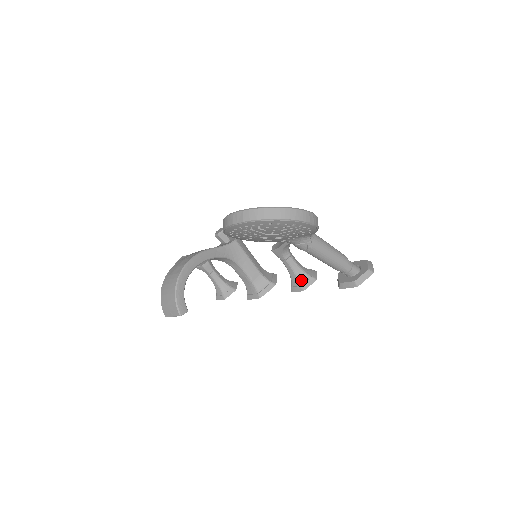
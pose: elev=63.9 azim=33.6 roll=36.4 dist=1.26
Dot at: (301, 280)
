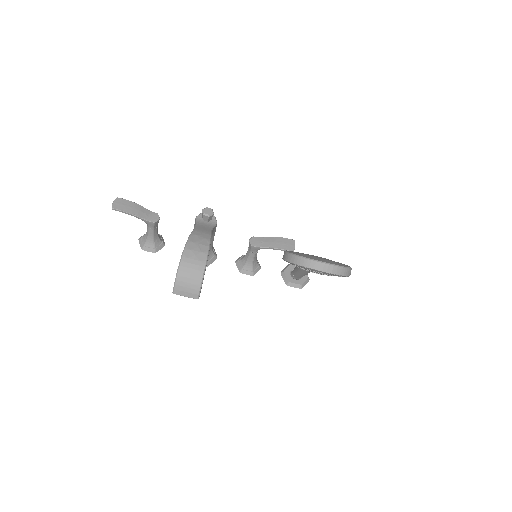
Dot at: (254, 267)
